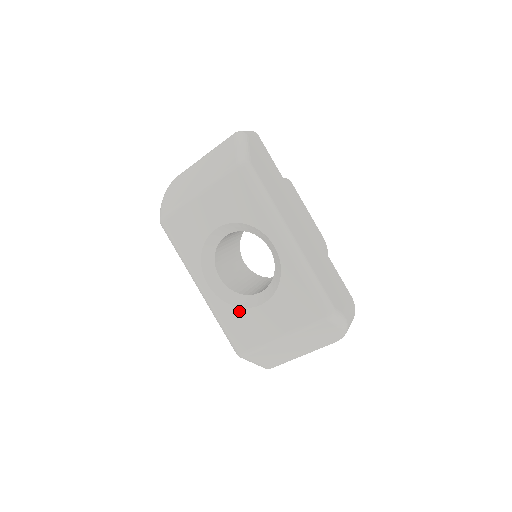
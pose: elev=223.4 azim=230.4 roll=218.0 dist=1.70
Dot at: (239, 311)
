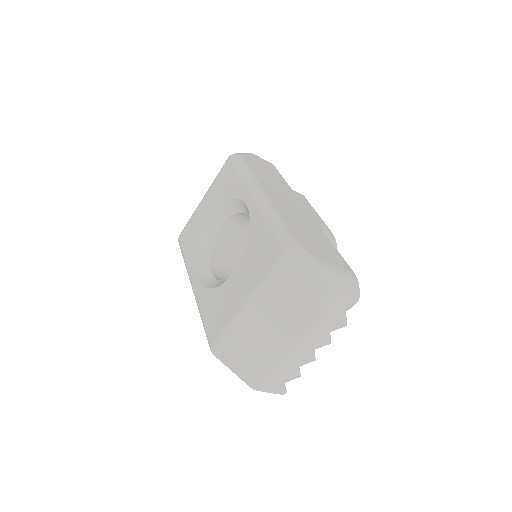
Dot at: (216, 291)
